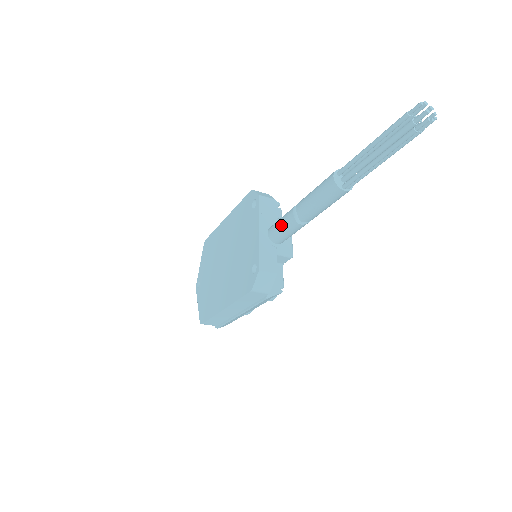
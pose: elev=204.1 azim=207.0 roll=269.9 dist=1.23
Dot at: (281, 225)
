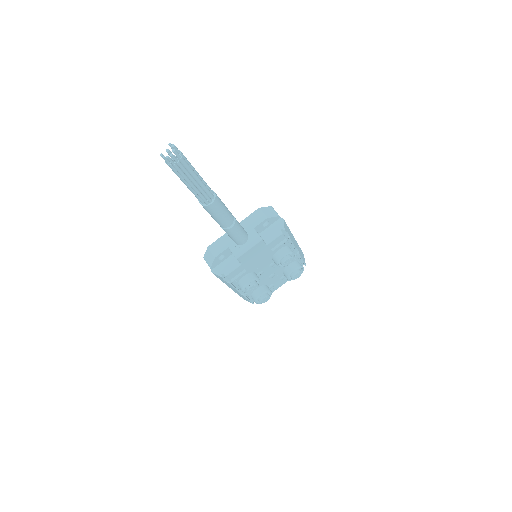
Dot at: occluded
